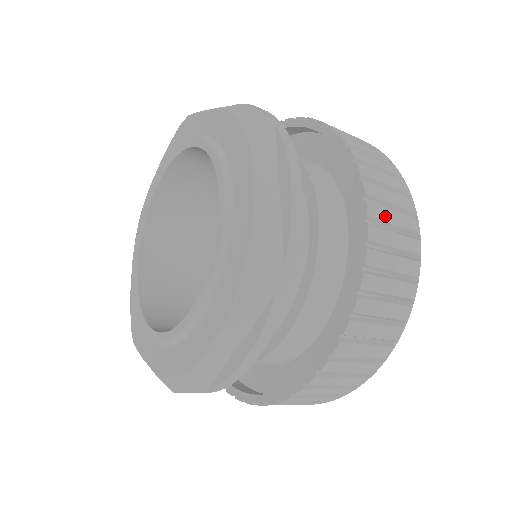
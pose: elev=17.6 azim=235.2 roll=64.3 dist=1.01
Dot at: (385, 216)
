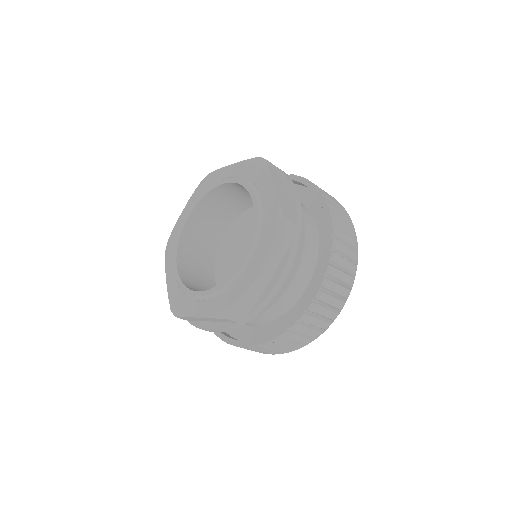
Dot at: (338, 214)
